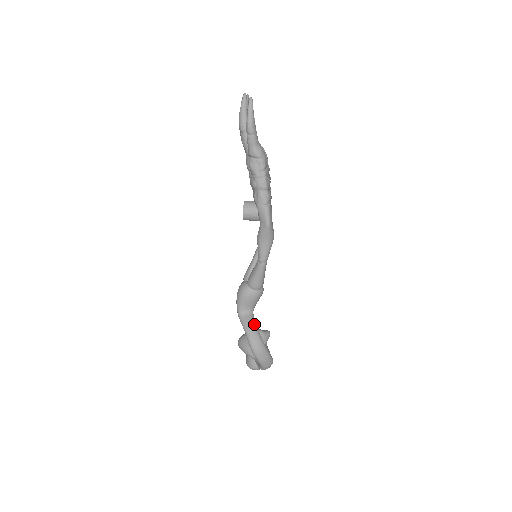
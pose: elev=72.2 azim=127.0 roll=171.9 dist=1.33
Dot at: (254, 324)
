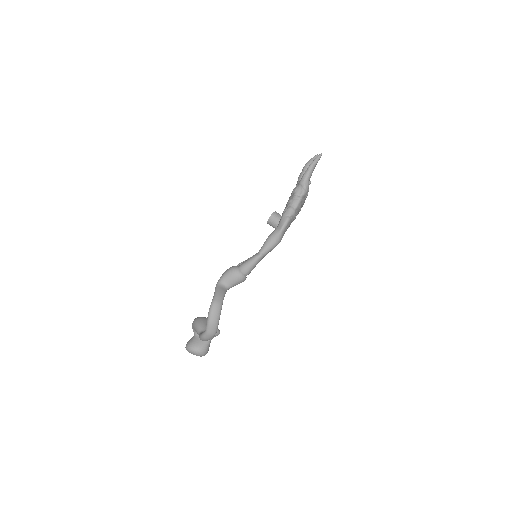
Dot at: (224, 294)
